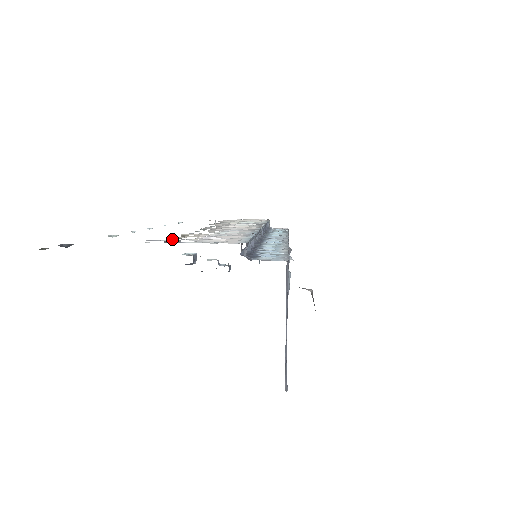
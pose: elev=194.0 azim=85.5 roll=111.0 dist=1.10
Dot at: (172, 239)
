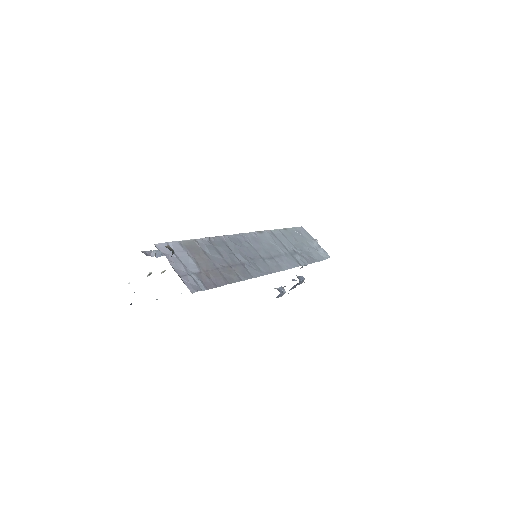
Dot at: occluded
